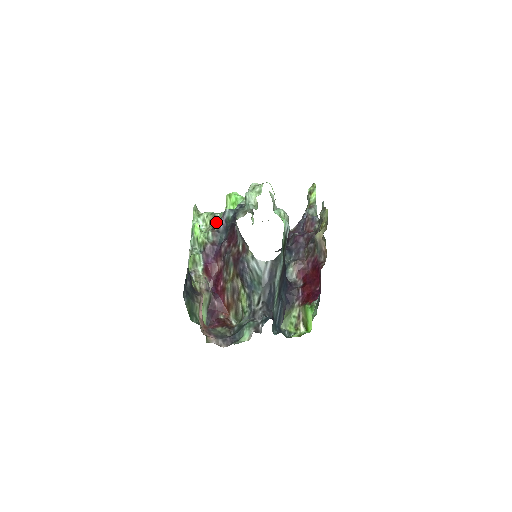
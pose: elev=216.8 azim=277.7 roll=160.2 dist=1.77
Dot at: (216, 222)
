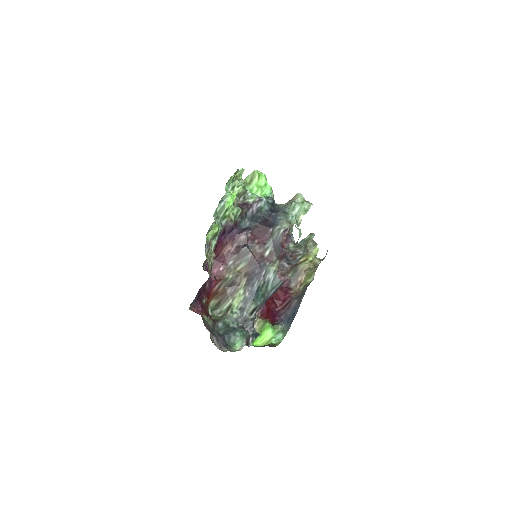
Dot at: (243, 199)
